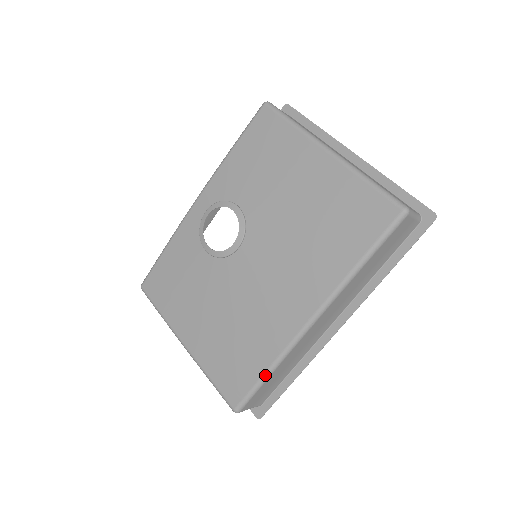
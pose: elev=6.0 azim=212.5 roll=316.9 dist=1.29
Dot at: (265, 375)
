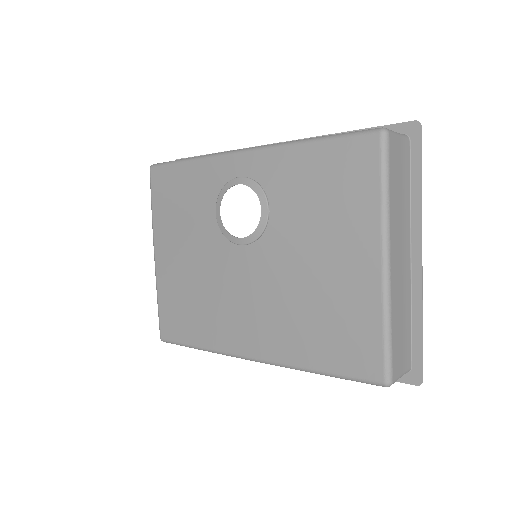
Dot at: (195, 347)
